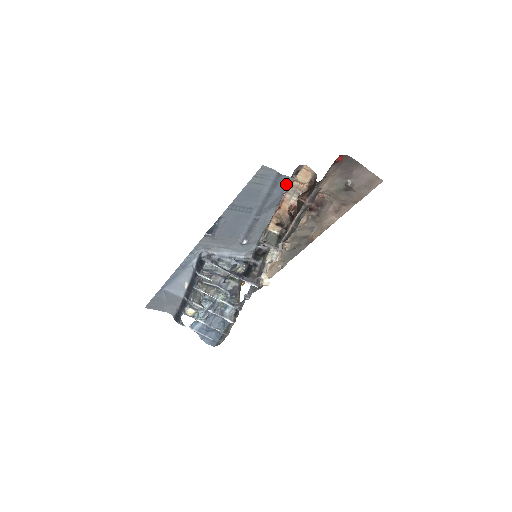
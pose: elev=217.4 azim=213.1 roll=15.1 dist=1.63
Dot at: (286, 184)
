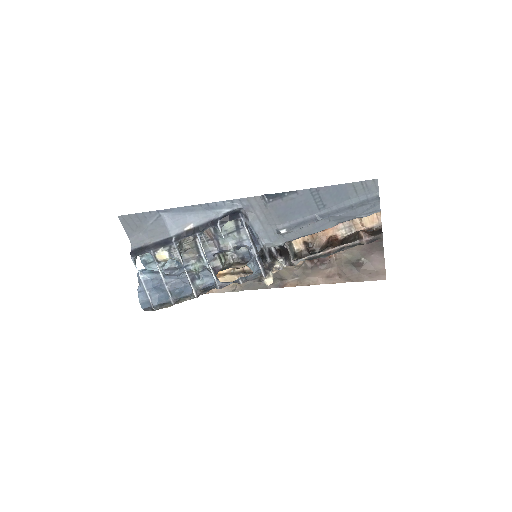
Dot at: (370, 211)
